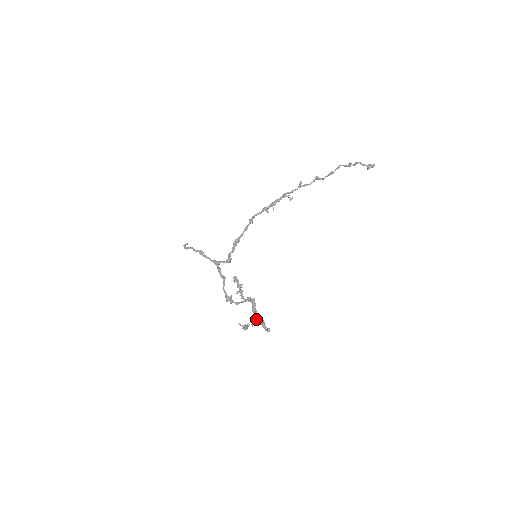
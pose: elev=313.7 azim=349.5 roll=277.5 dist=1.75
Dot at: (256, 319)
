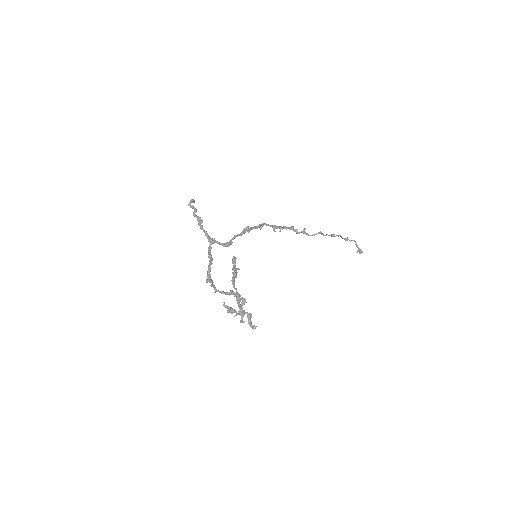
Dot at: (241, 311)
